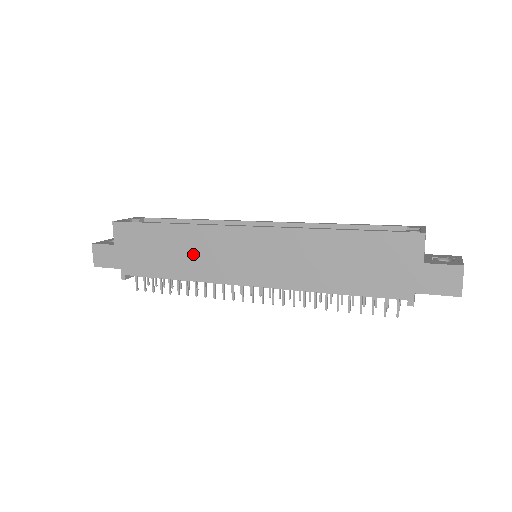
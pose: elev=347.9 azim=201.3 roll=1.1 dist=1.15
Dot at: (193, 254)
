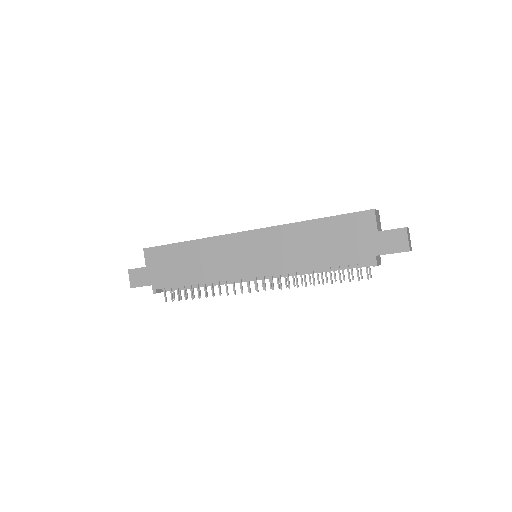
Dot at: (207, 261)
